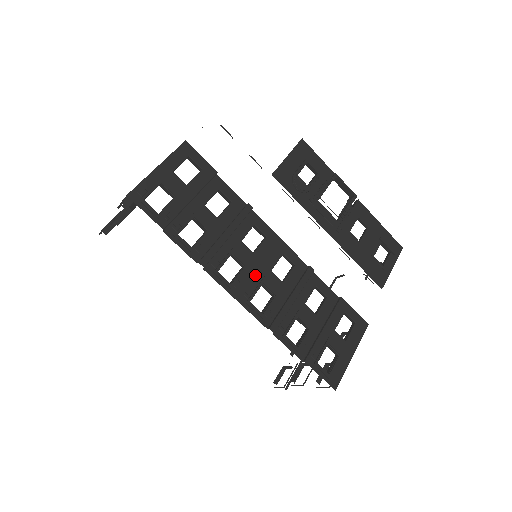
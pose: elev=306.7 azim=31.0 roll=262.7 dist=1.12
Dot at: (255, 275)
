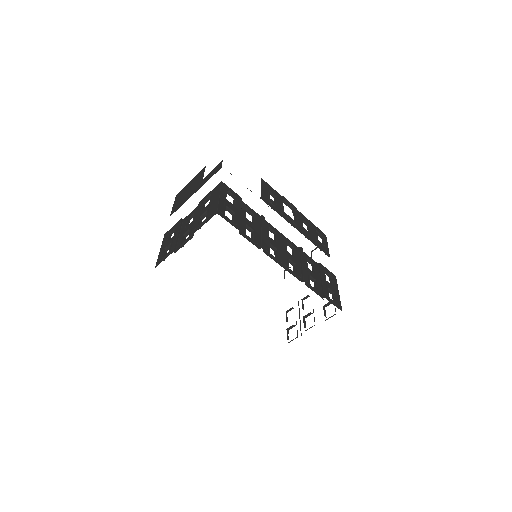
Dot at: (283, 254)
